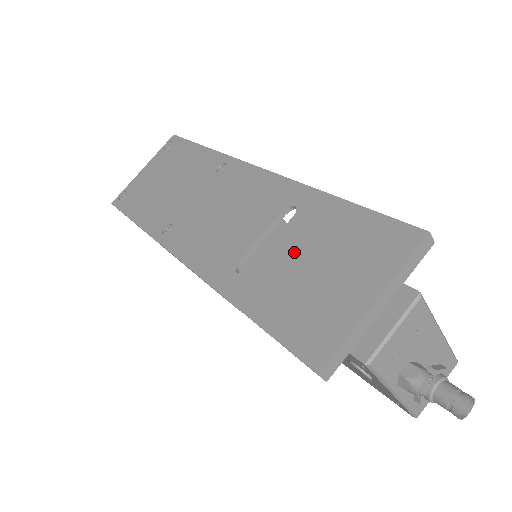
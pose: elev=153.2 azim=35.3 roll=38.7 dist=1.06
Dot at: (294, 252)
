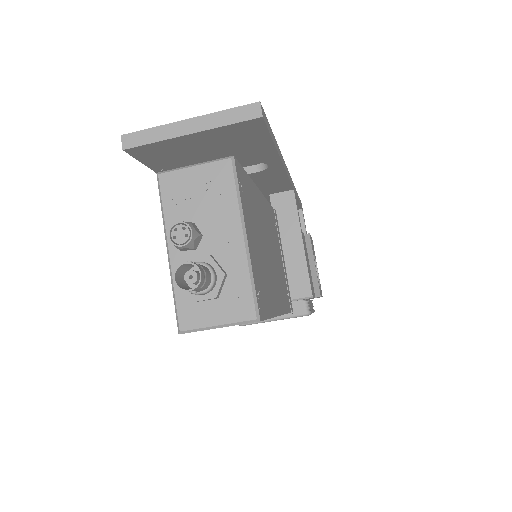
Dot at: occluded
